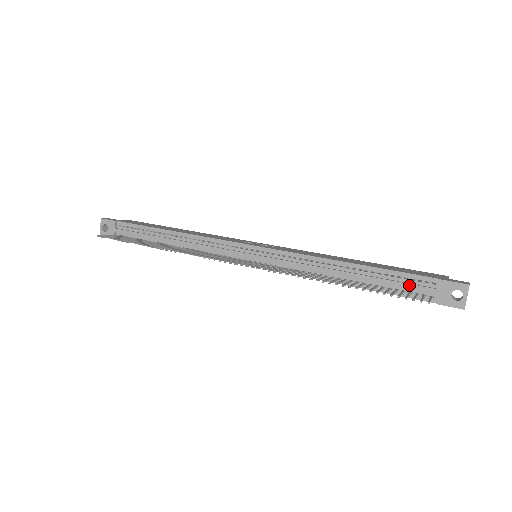
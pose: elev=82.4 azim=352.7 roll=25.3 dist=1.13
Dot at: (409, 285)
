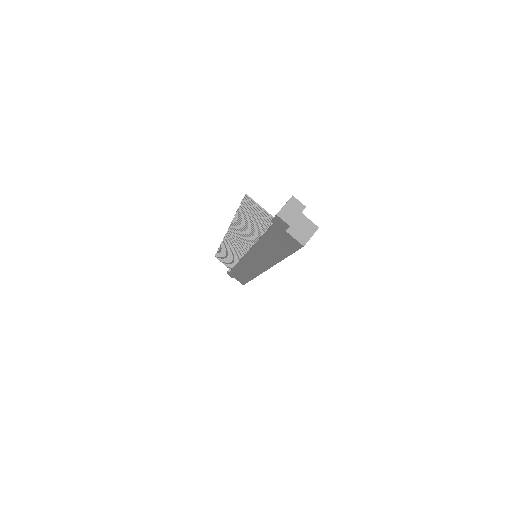
Dot at: occluded
